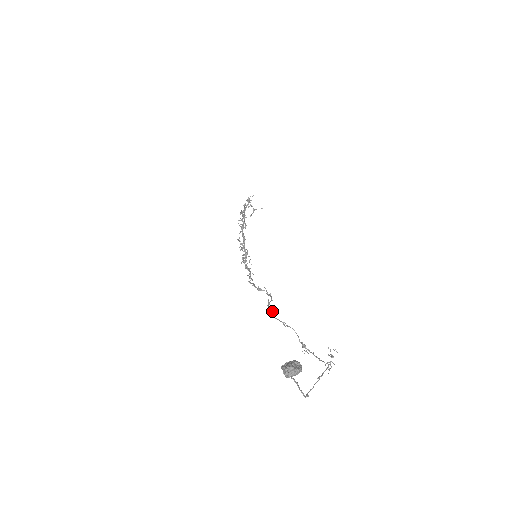
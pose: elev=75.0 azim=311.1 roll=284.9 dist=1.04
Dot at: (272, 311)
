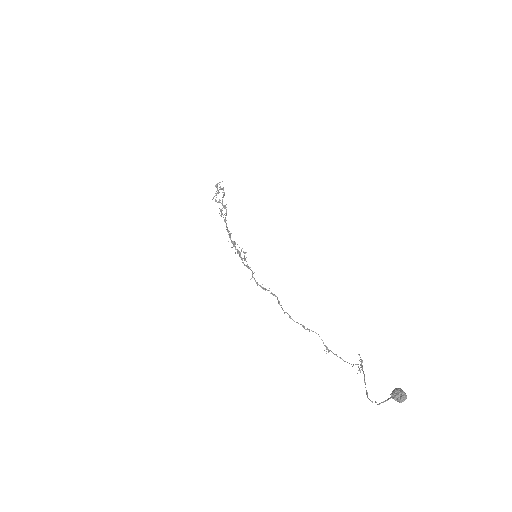
Dot at: (288, 314)
